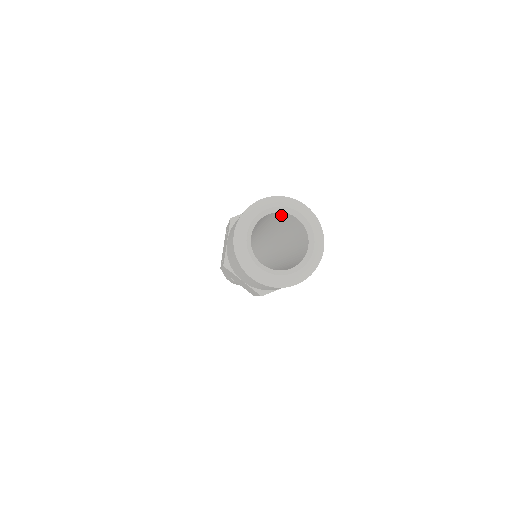
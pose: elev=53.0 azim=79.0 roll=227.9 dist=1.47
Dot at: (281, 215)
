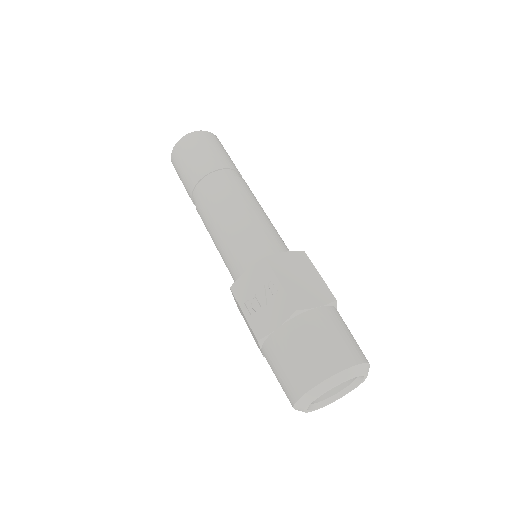
Dot at: occluded
